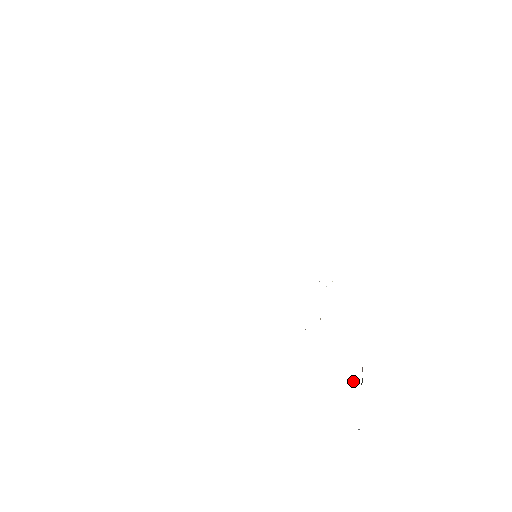
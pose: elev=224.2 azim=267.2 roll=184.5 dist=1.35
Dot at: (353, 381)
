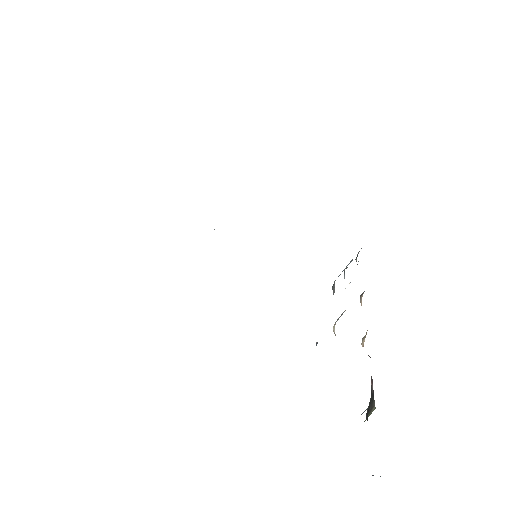
Dot at: occluded
